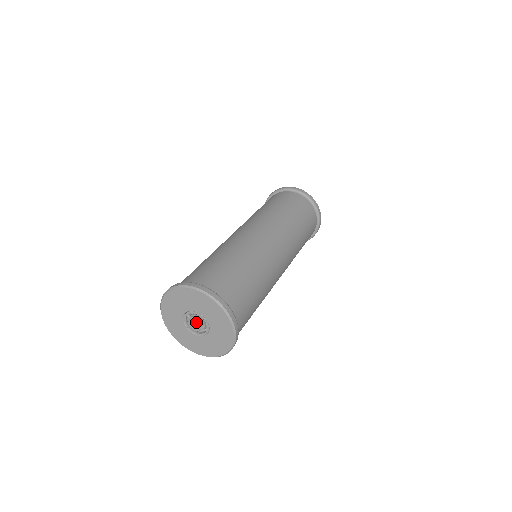
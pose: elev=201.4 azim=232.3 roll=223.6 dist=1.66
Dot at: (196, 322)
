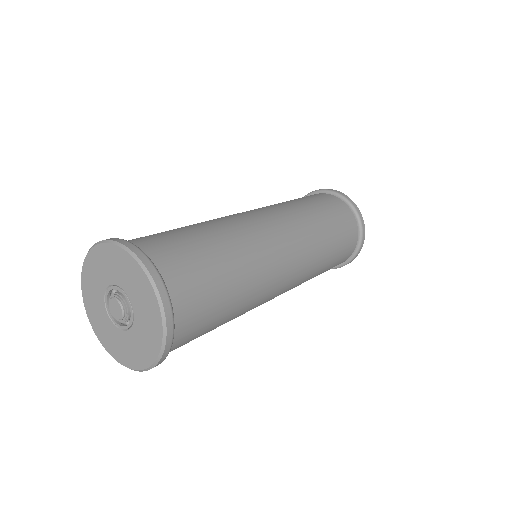
Dot at: (118, 306)
